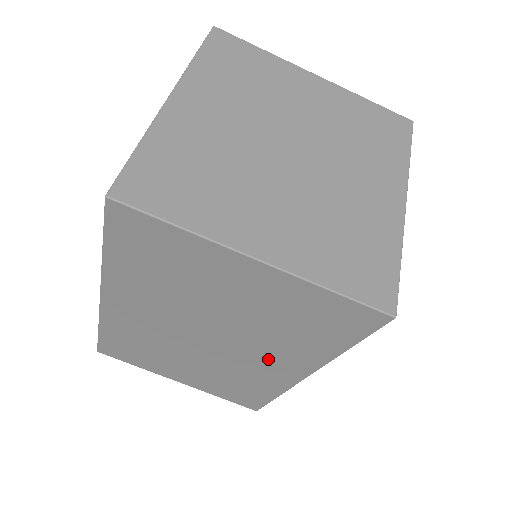
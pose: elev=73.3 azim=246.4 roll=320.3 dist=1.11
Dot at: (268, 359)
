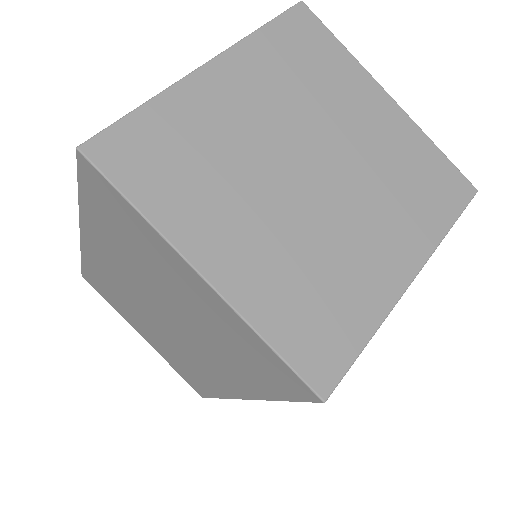
Dot at: (212, 365)
